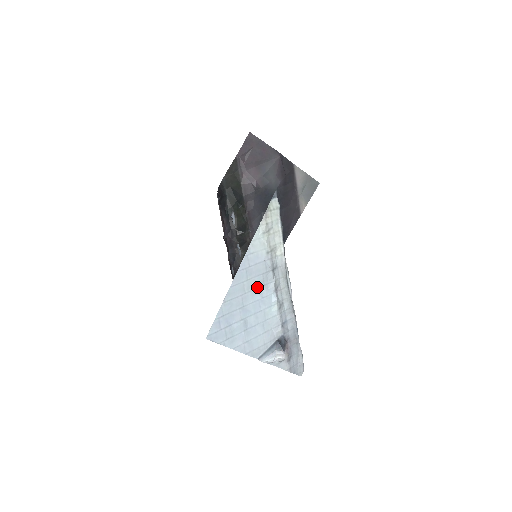
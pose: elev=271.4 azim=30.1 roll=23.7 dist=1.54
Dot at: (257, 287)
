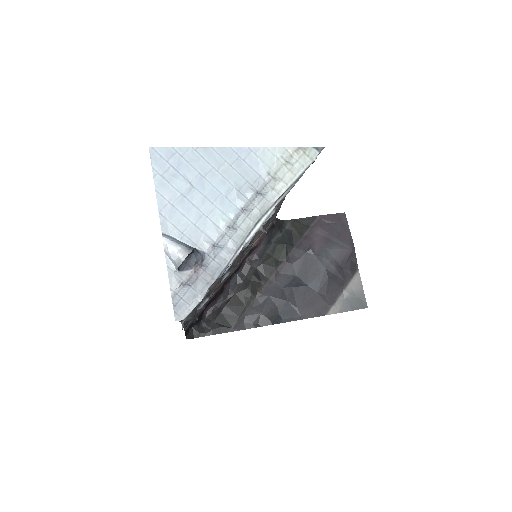
Dot at: (231, 183)
